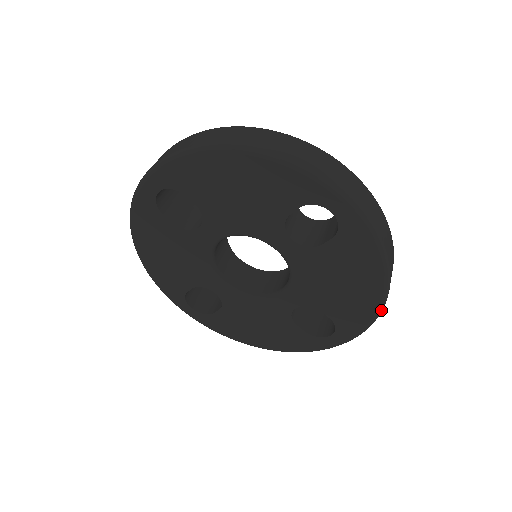
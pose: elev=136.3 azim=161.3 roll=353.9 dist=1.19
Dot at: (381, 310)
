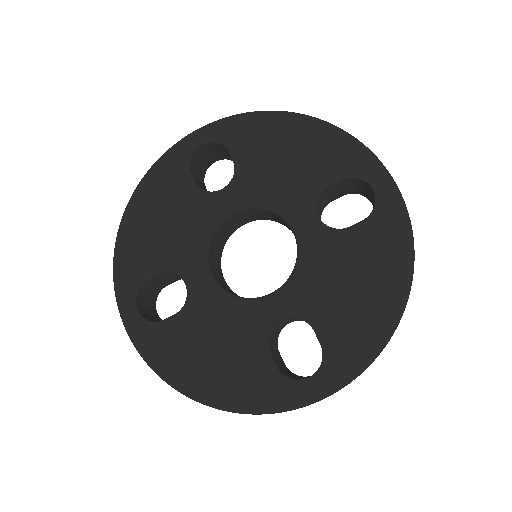
Dot at: (390, 336)
